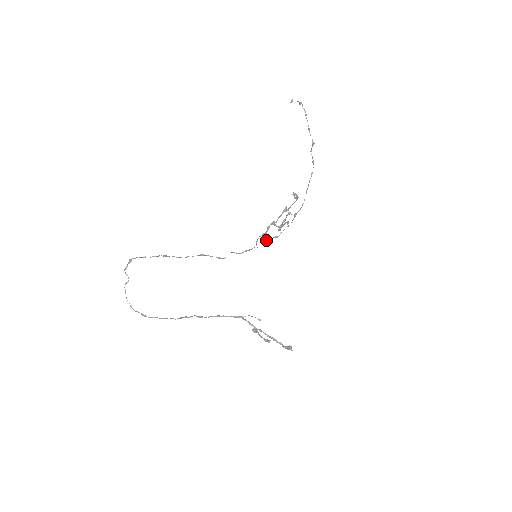
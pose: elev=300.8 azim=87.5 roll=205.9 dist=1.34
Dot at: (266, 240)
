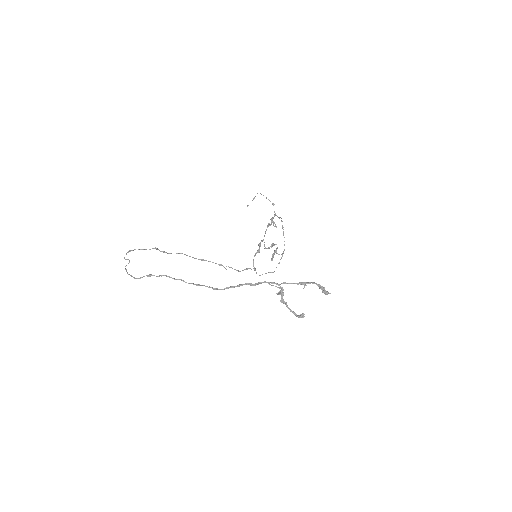
Dot at: occluded
